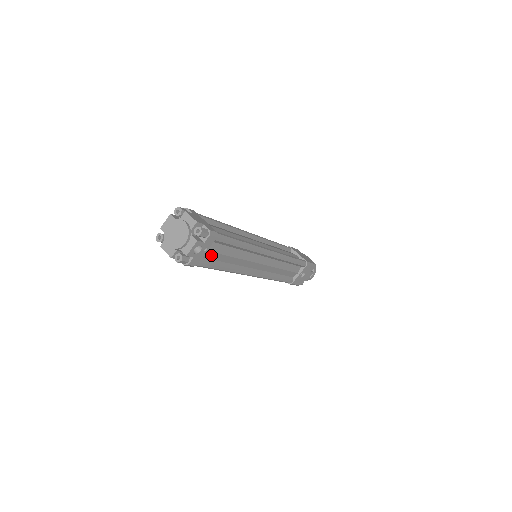
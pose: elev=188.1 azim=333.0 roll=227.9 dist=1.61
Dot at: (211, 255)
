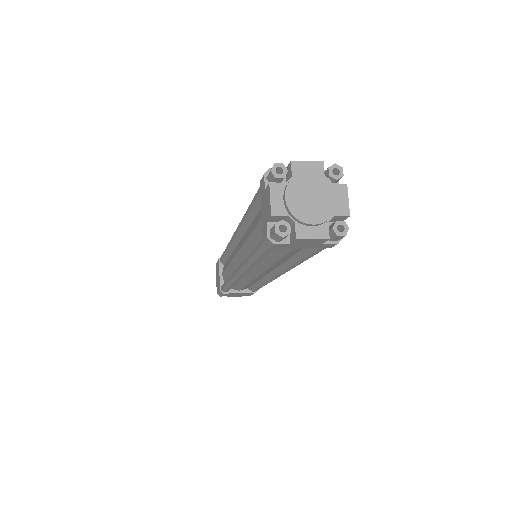
Dot at: occluded
